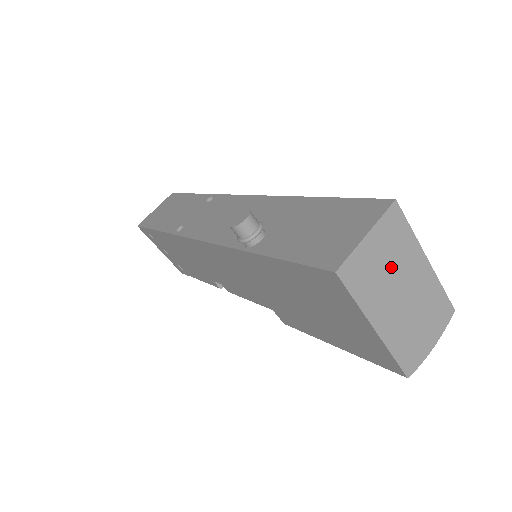
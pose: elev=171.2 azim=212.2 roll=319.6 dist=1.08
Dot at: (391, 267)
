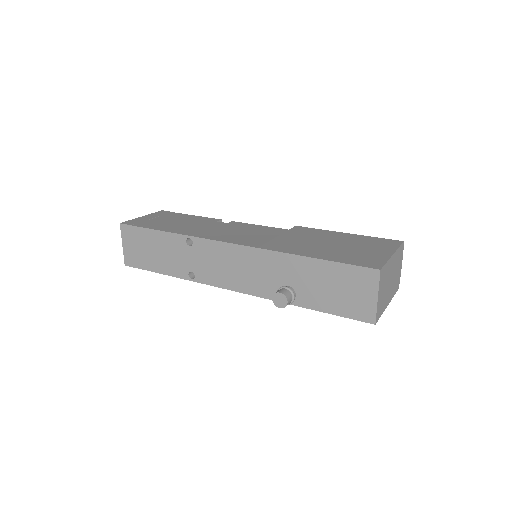
Dot at: (386, 285)
